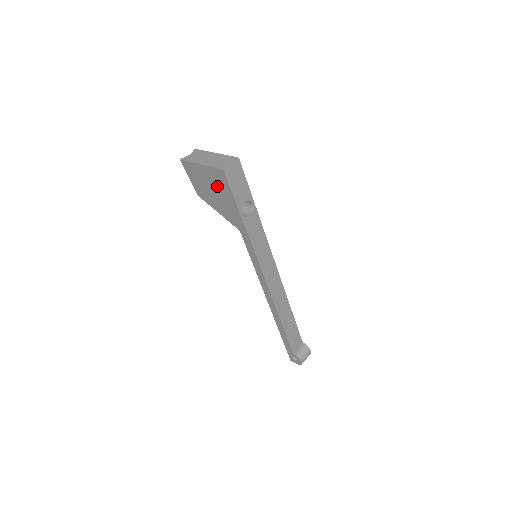
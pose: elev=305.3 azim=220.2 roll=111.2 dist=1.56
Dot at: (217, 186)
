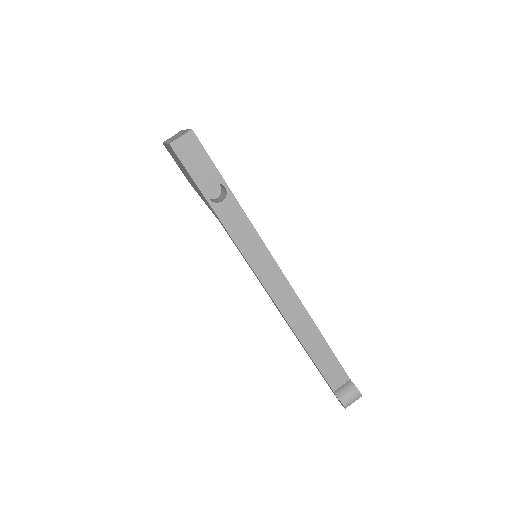
Dot at: (182, 167)
